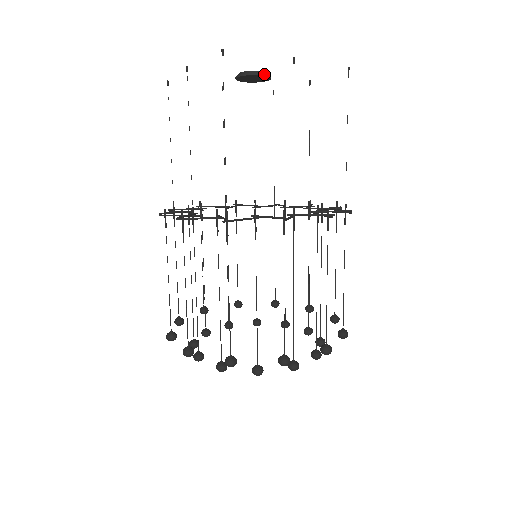
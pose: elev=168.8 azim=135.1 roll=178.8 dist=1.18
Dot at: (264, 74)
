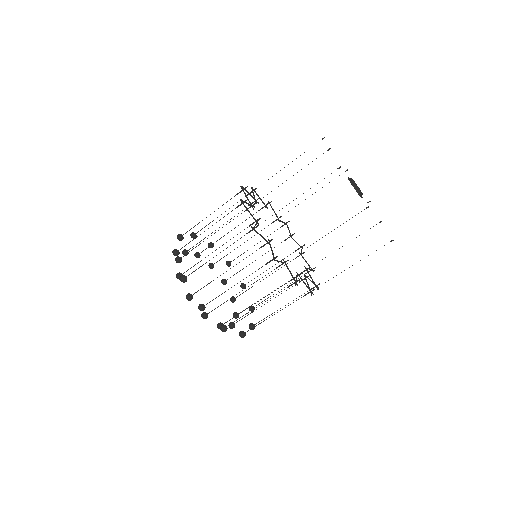
Dot at: occluded
